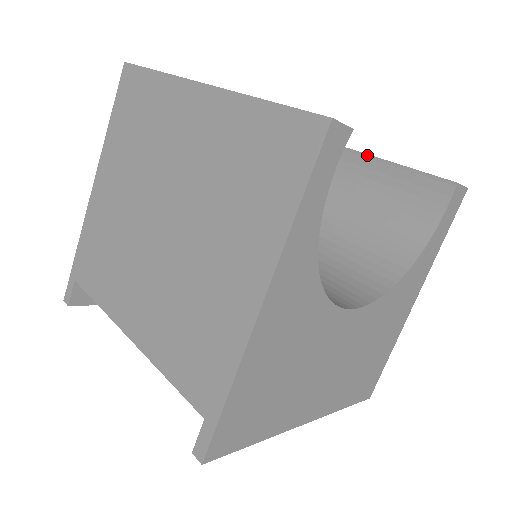
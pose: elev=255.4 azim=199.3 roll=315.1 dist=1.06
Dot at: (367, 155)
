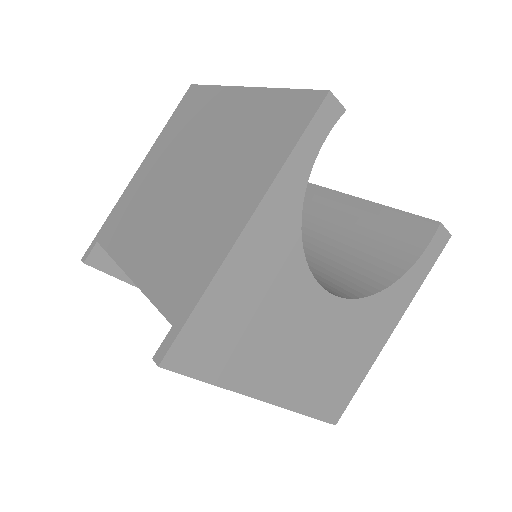
Dot at: (370, 202)
